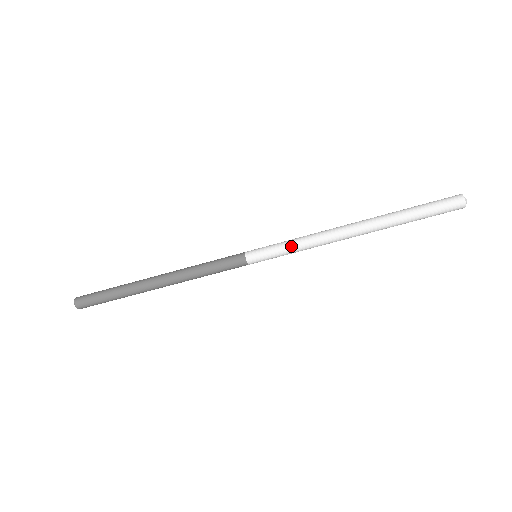
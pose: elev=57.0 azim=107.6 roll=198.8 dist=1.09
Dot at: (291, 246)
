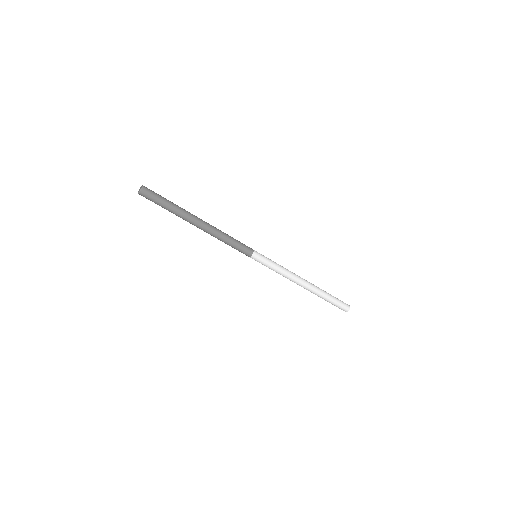
Dot at: (276, 268)
